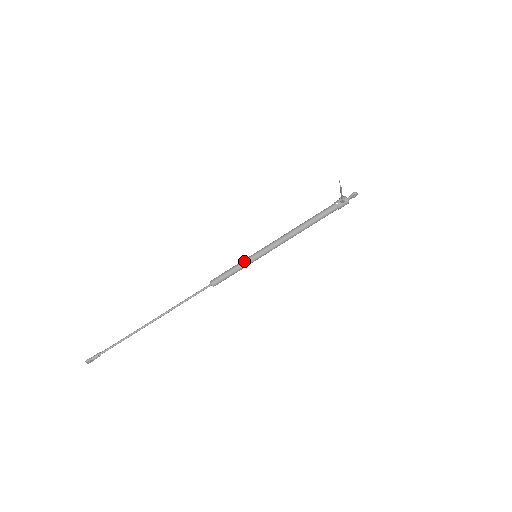
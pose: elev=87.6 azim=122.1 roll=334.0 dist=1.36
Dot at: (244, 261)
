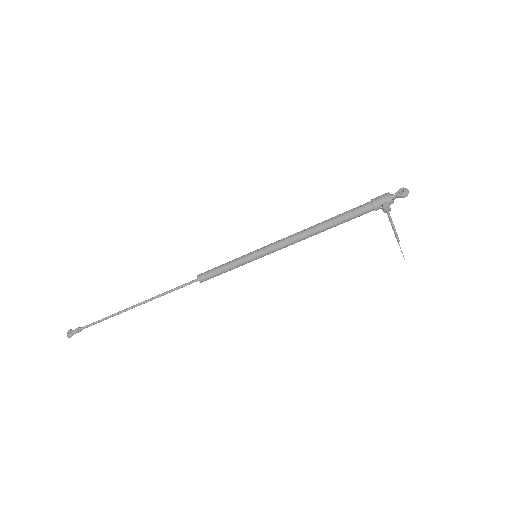
Dot at: (242, 265)
